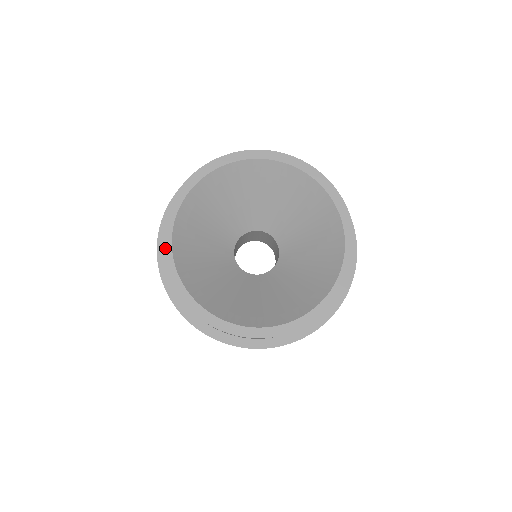
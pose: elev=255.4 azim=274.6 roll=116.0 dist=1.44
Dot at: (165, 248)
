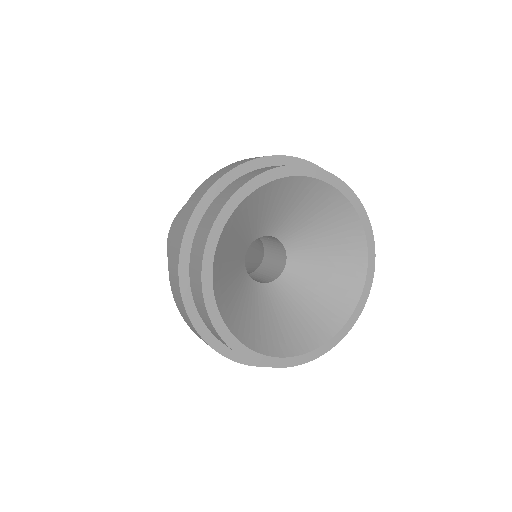
Dot at: (218, 222)
